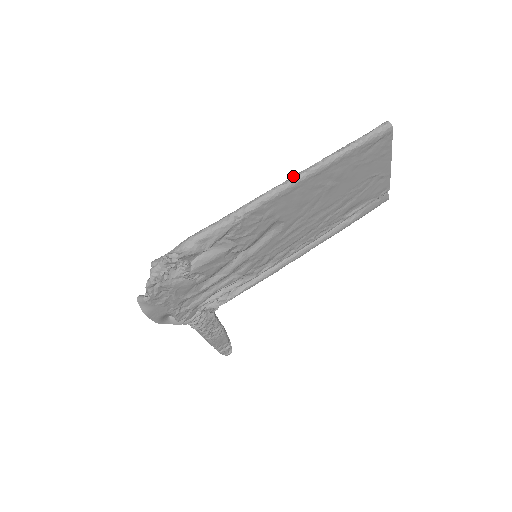
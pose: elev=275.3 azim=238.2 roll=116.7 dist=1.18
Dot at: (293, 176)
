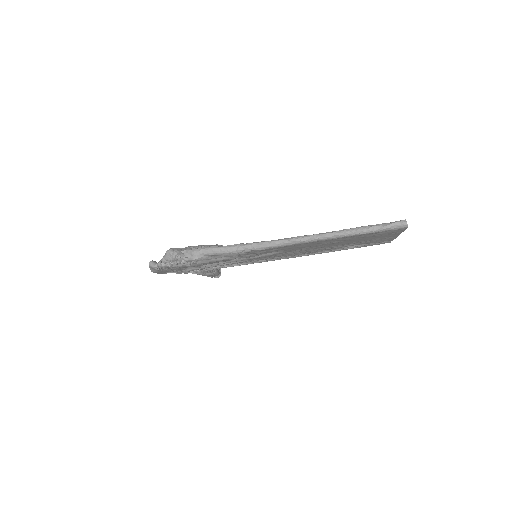
Dot at: (304, 236)
